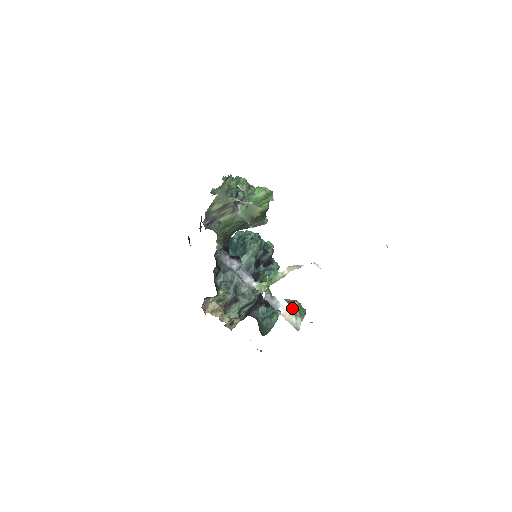
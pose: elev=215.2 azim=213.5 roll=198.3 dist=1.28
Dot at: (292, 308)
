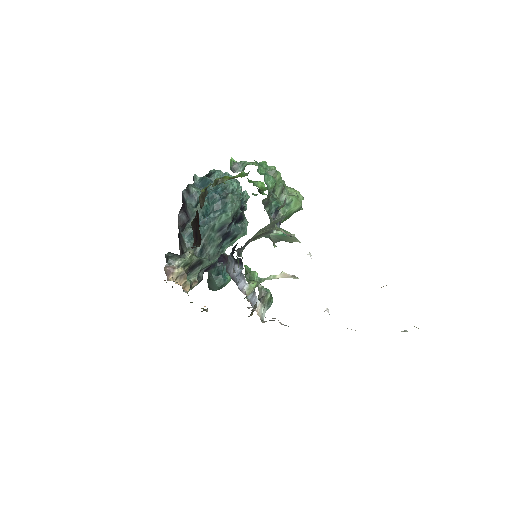
Dot at: (264, 299)
